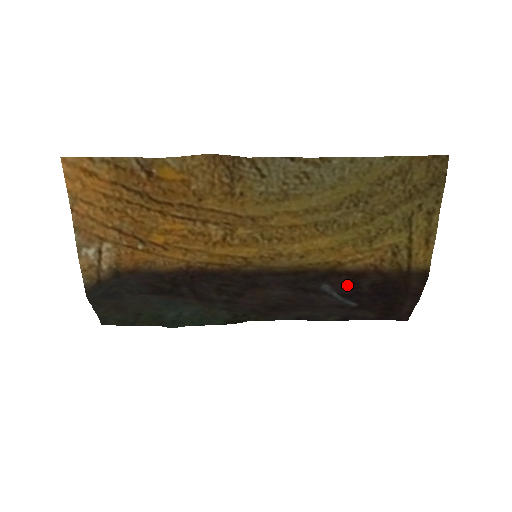
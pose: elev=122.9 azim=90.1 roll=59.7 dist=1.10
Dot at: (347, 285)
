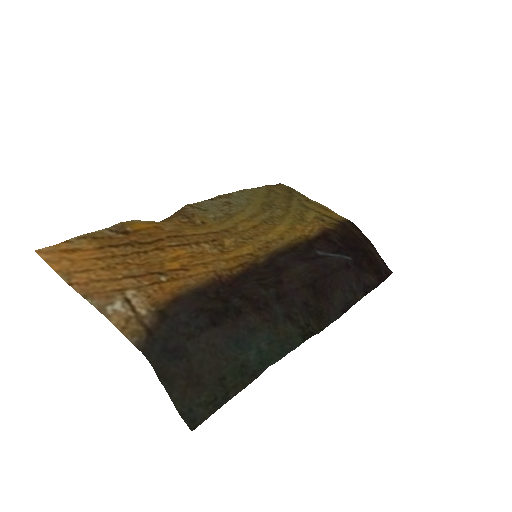
Dot at: (328, 245)
